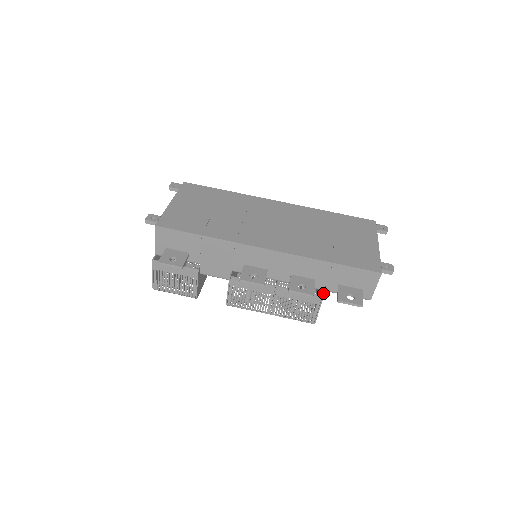
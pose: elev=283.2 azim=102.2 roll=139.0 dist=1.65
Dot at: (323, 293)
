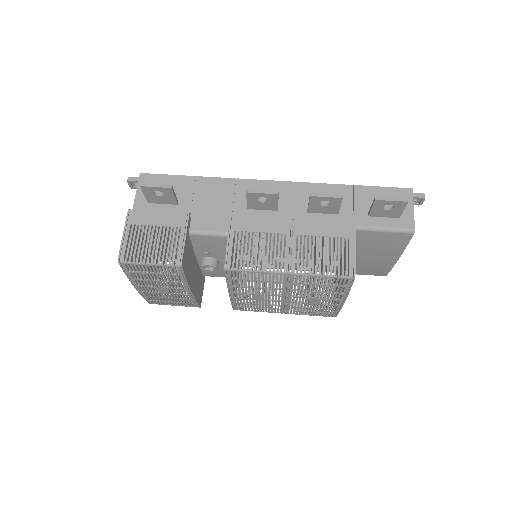
Dot at: (353, 226)
